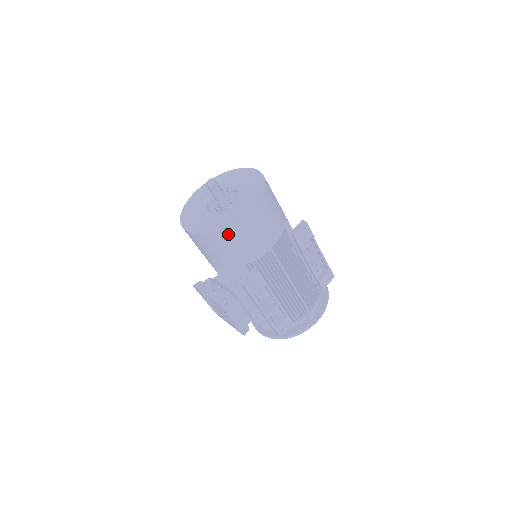
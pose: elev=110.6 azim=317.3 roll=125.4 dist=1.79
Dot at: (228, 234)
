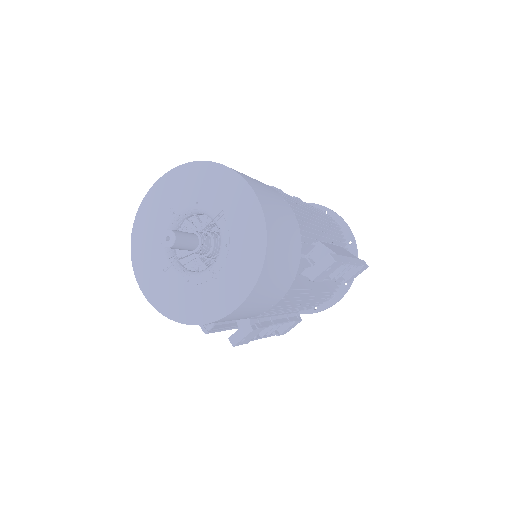
Dot at: occluded
